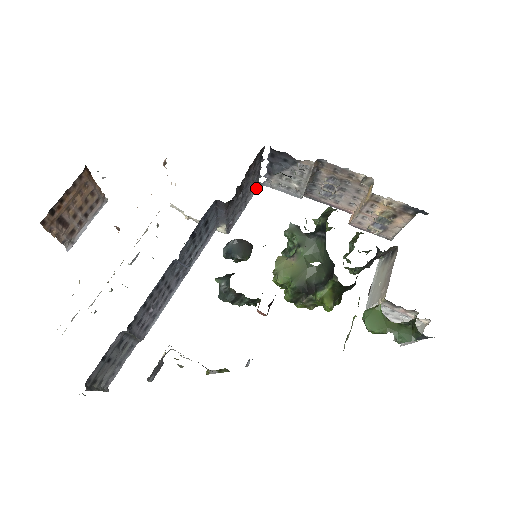
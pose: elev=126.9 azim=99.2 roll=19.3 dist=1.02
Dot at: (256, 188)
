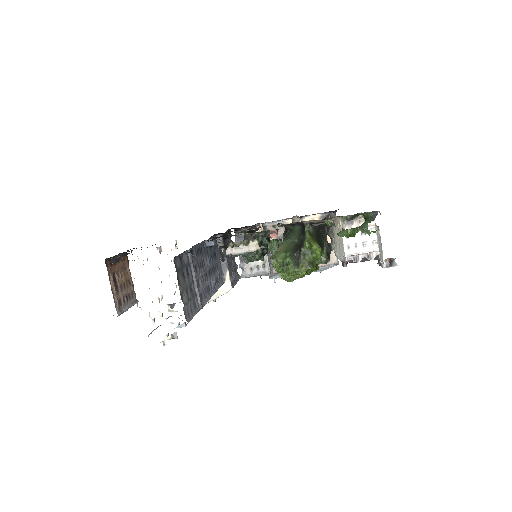
Dot at: (238, 277)
